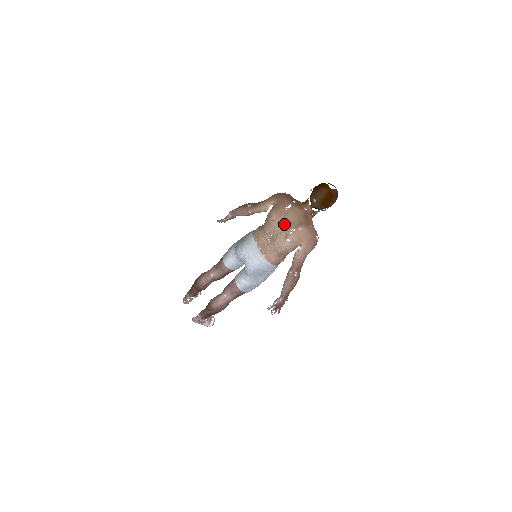
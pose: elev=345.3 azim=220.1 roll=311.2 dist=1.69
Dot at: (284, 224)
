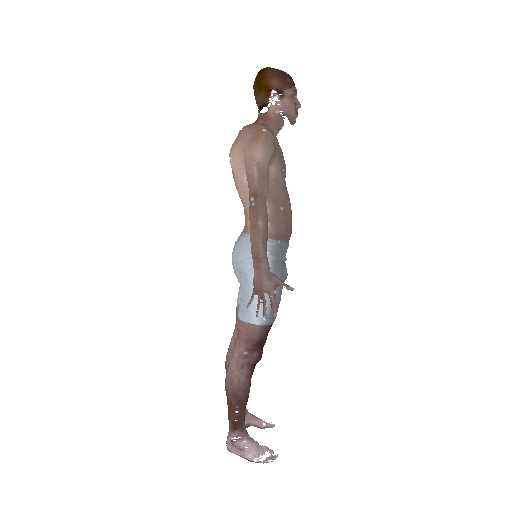
Dot at: occluded
